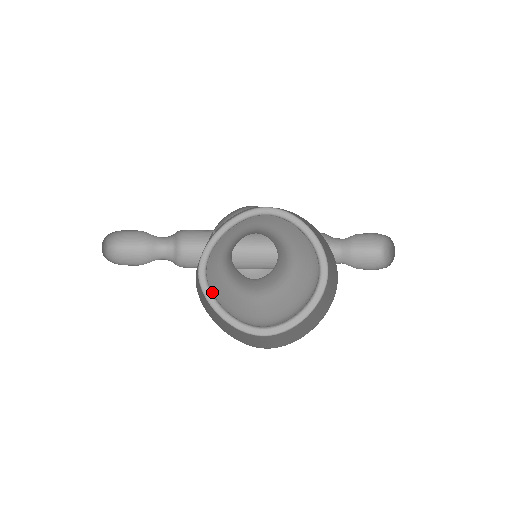
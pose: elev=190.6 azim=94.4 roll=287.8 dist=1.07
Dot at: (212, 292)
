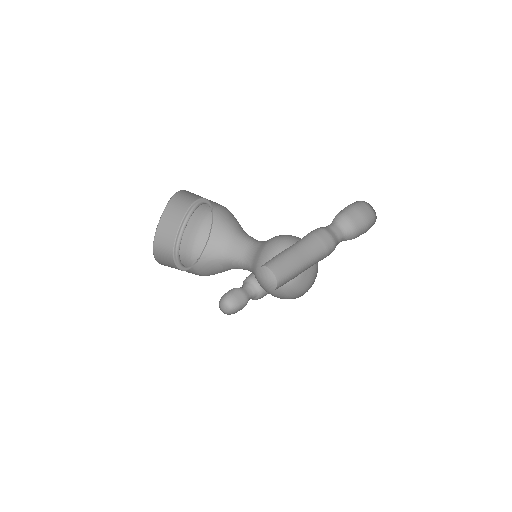
Dot at: (198, 270)
